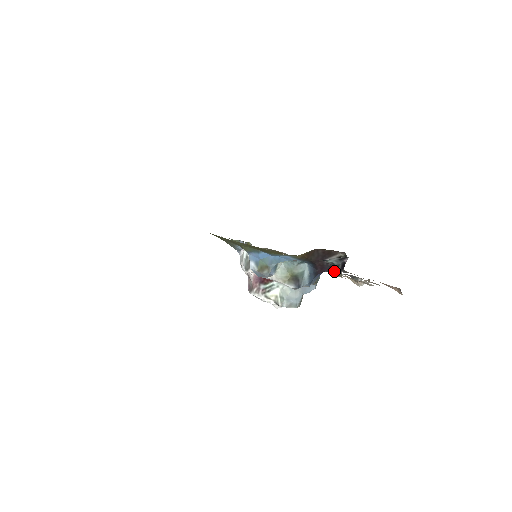
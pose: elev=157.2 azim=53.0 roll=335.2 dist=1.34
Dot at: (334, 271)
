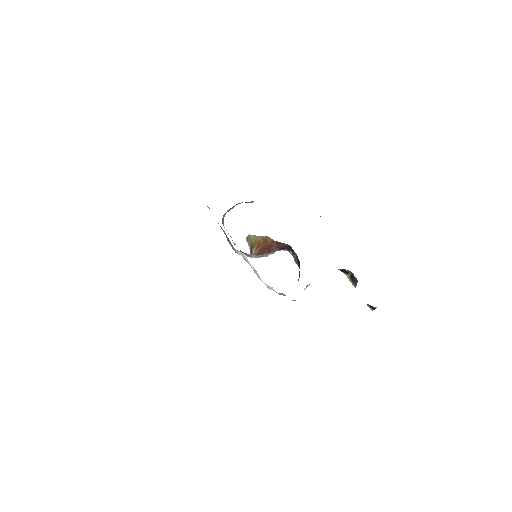
Dot at: occluded
